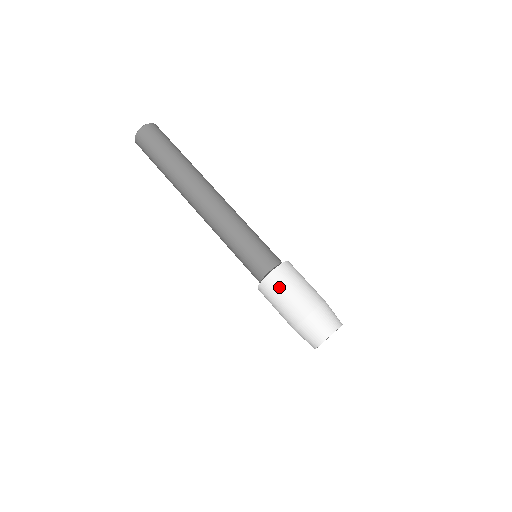
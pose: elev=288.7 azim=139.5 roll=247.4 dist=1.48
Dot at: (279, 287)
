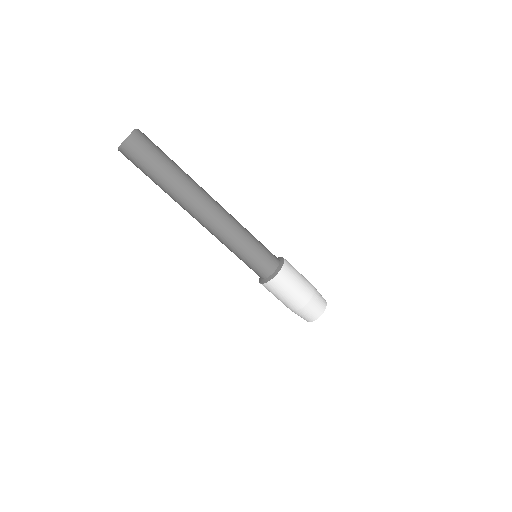
Dot at: (269, 291)
